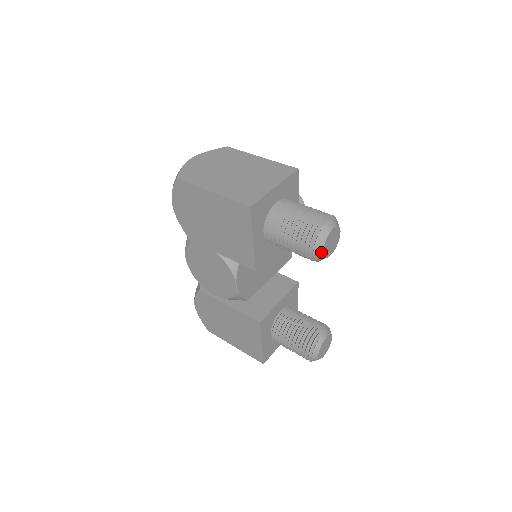
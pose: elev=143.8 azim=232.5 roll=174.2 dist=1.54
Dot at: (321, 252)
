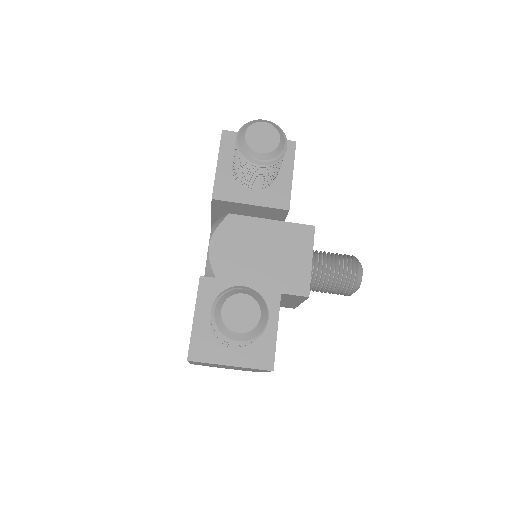
Dot at: (243, 136)
